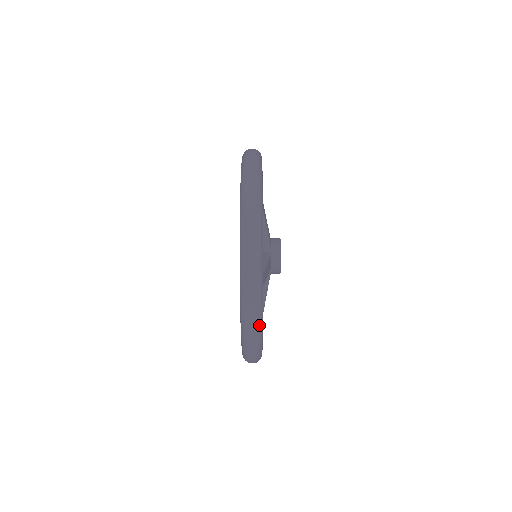
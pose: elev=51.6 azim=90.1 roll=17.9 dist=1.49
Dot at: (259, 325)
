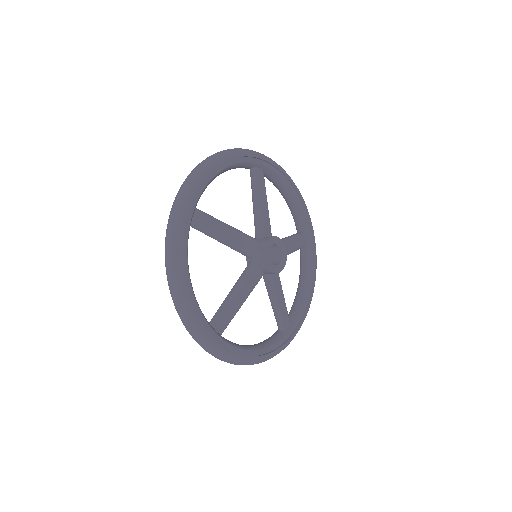
Dot at: (302, 323)
